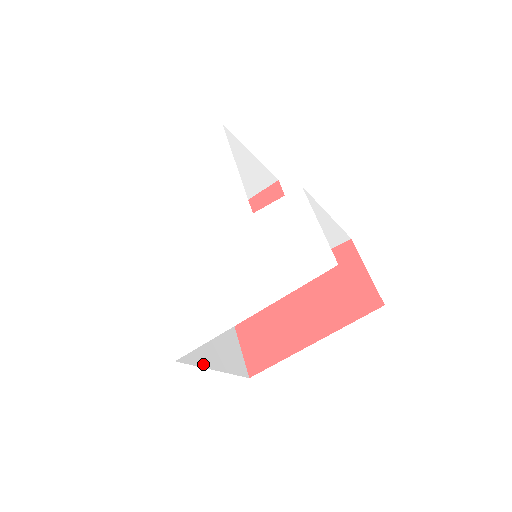
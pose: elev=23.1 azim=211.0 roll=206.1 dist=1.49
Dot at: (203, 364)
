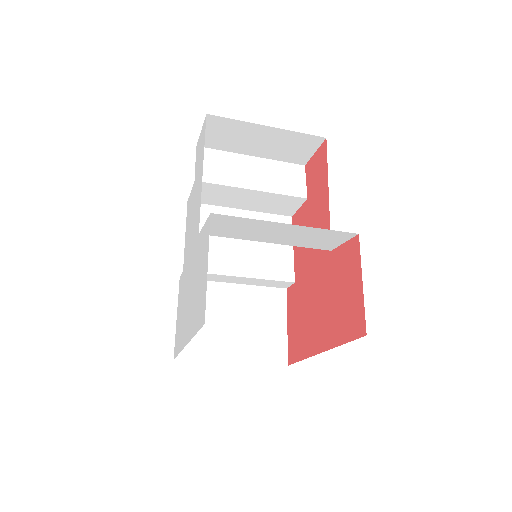
Dot at: (214, 358)
